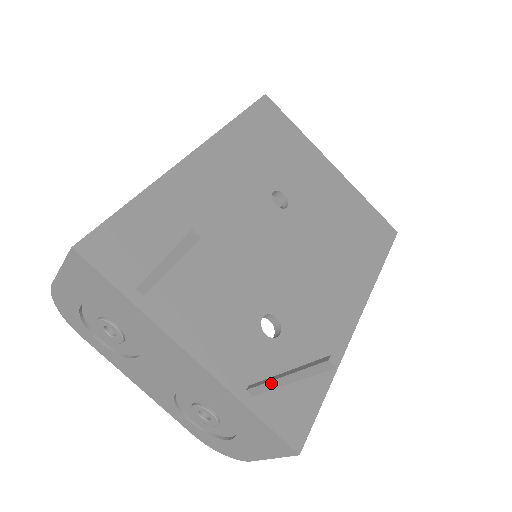
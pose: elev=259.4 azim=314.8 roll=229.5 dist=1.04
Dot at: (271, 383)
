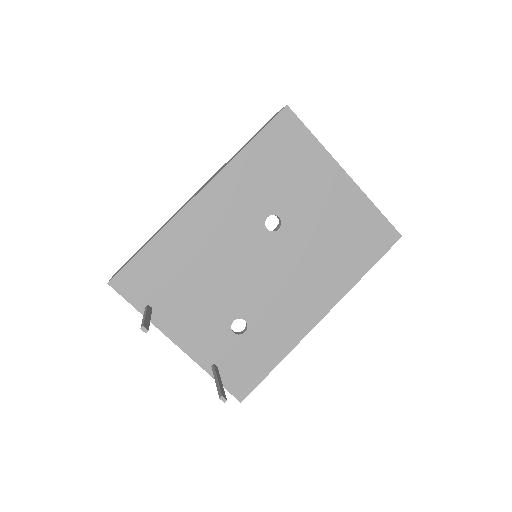
Dot at: (215, 376)
